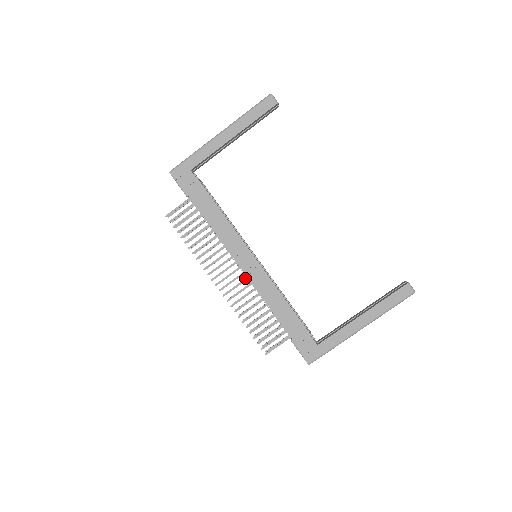
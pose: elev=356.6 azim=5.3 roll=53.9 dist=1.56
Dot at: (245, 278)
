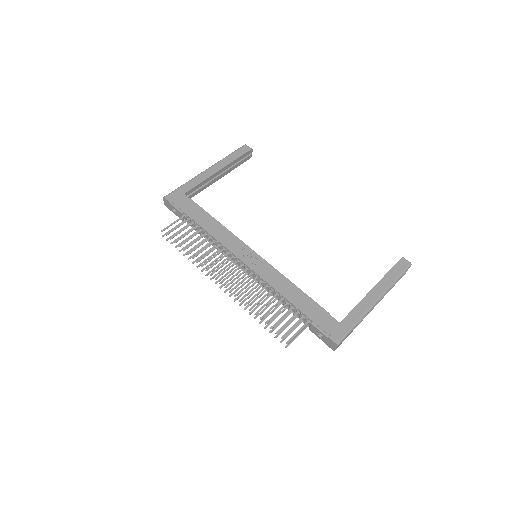
Dot at: occluded
